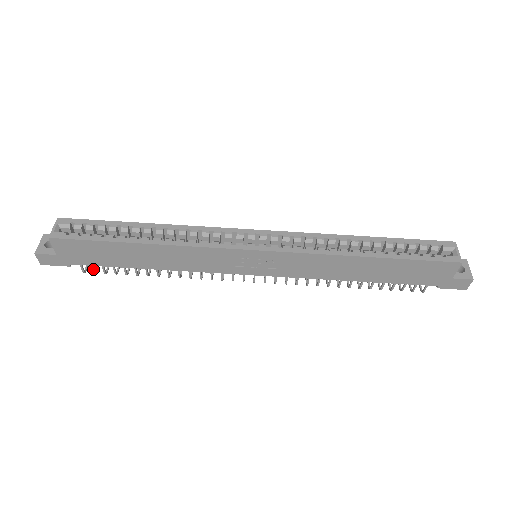
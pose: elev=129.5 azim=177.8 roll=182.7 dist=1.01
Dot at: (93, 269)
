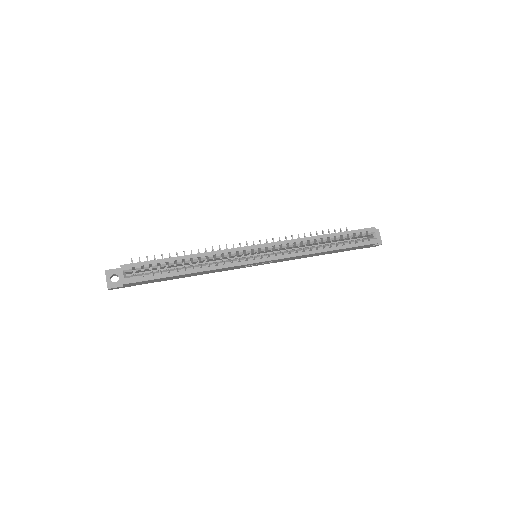
Dot at: occluded
